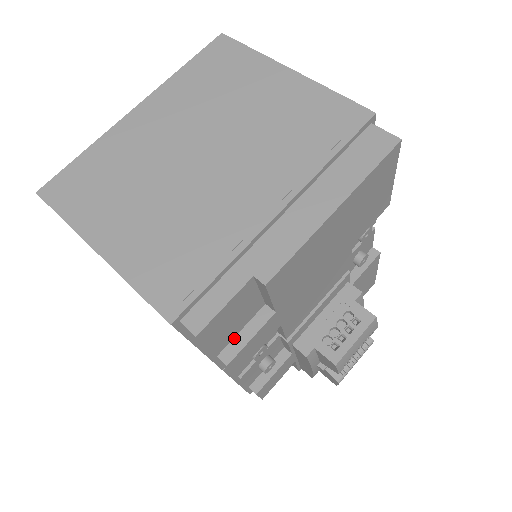
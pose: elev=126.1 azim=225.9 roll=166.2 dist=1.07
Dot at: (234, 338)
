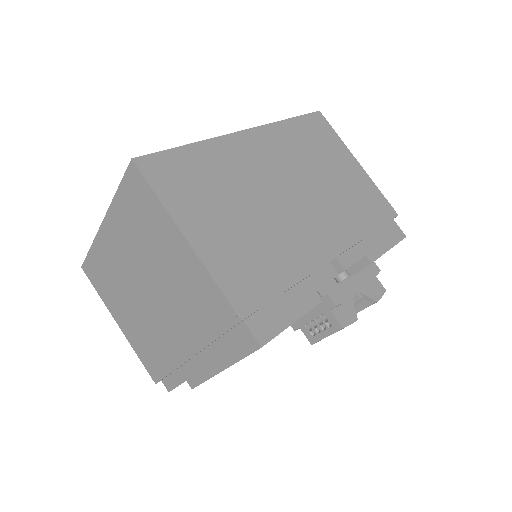
Dot at: occluded
